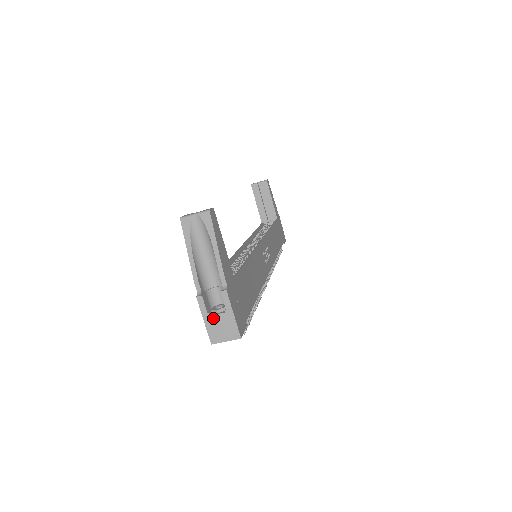
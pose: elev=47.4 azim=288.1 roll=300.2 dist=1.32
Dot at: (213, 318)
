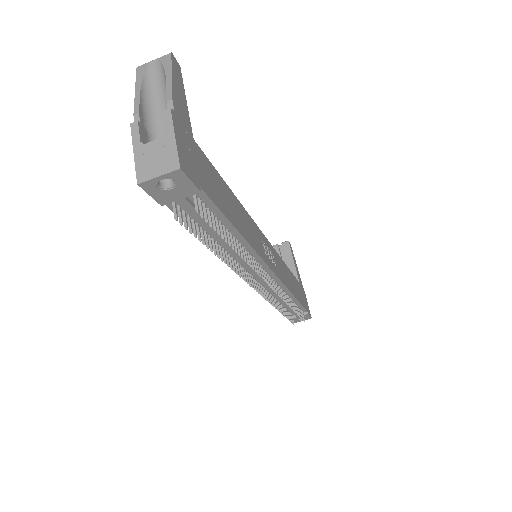
Dot at: (147, 147)
